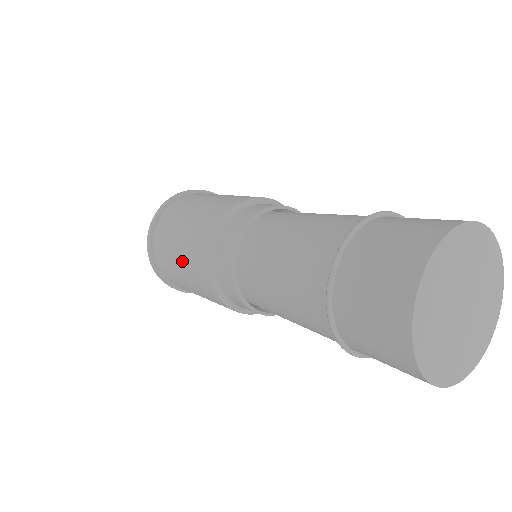
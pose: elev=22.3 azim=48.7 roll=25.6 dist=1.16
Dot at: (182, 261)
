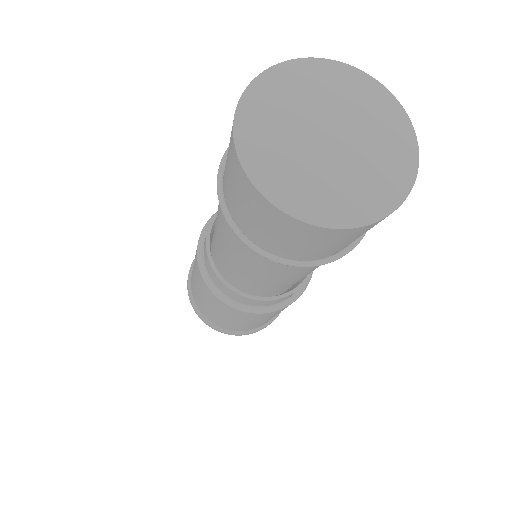
Dot at: (199, 292)
